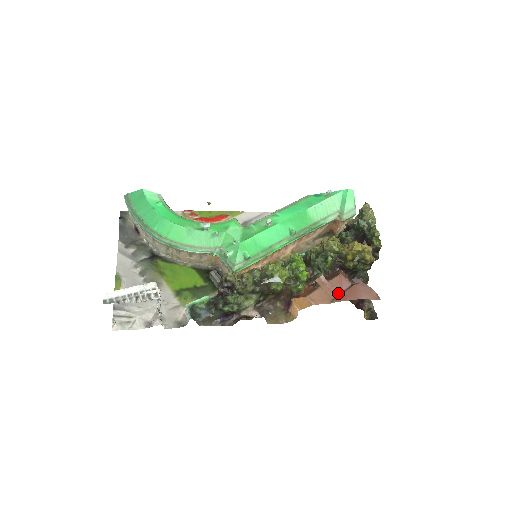
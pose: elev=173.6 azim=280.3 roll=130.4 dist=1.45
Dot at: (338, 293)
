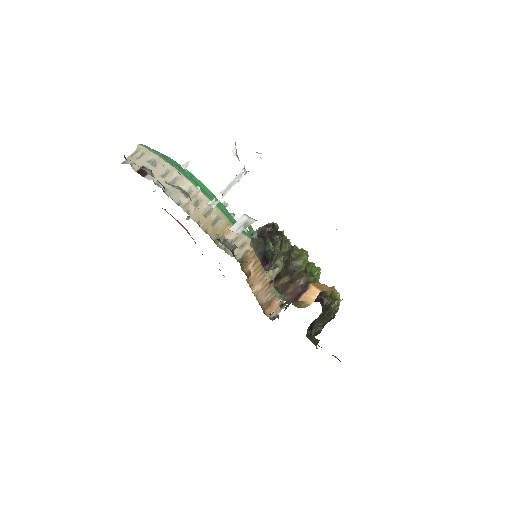
Dot at: occluded
